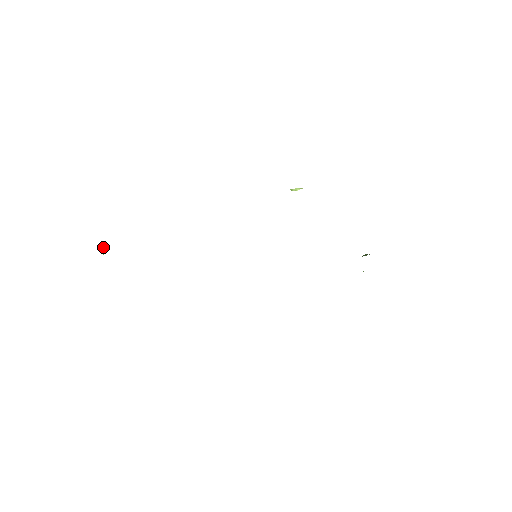
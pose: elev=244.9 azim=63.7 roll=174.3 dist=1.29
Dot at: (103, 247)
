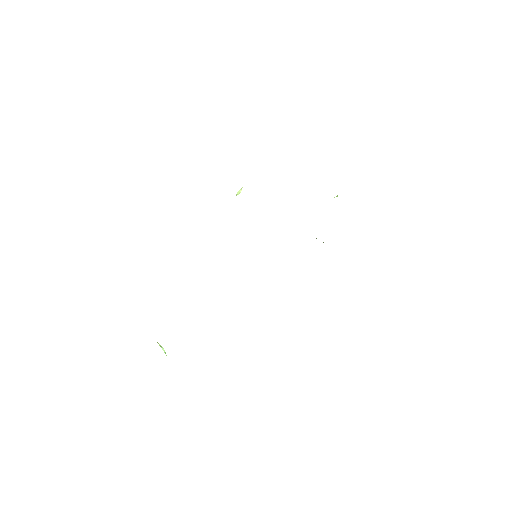
Dot at: (161, 347)
